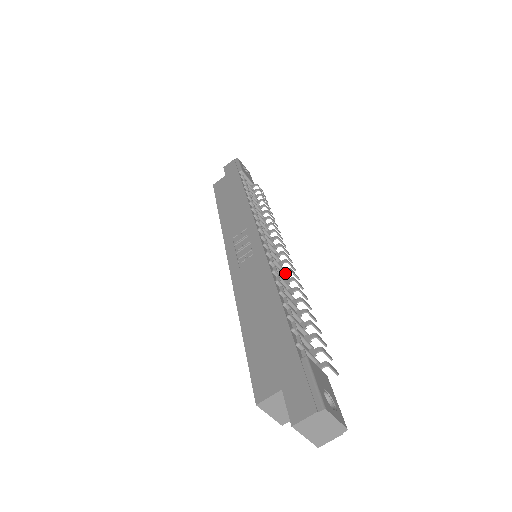
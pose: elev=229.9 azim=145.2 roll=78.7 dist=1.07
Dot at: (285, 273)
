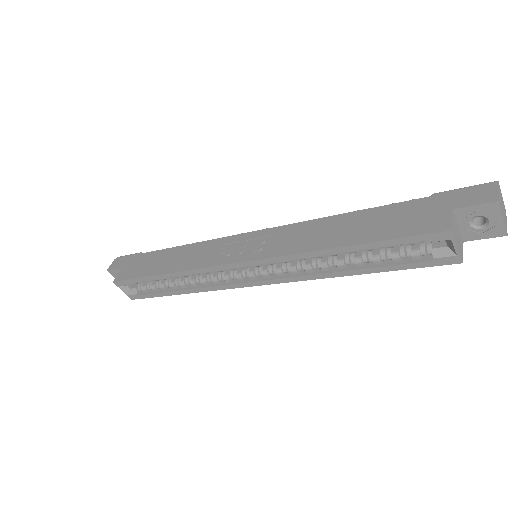
Dot at: occluded
